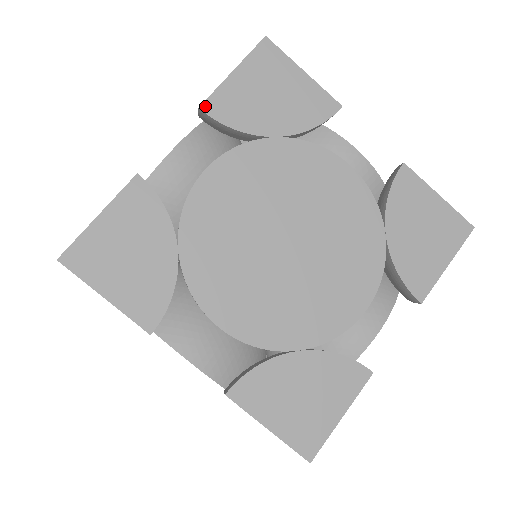
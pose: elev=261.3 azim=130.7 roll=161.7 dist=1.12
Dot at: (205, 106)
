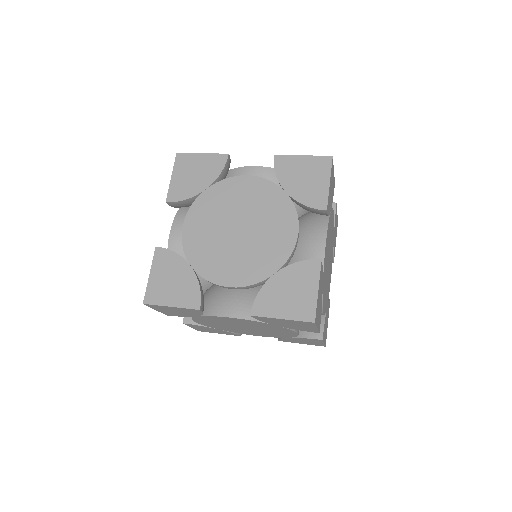
Dot at: (277, 156)
